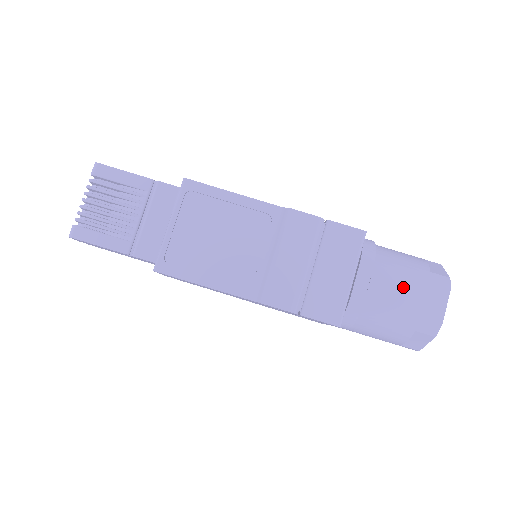
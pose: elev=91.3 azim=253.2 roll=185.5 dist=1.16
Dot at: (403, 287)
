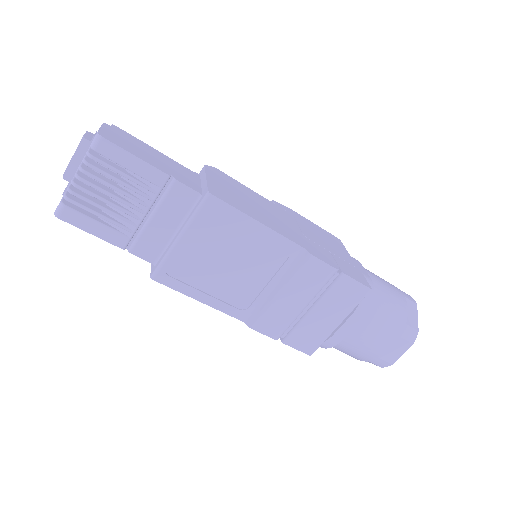
Dot at: (378, 337)
